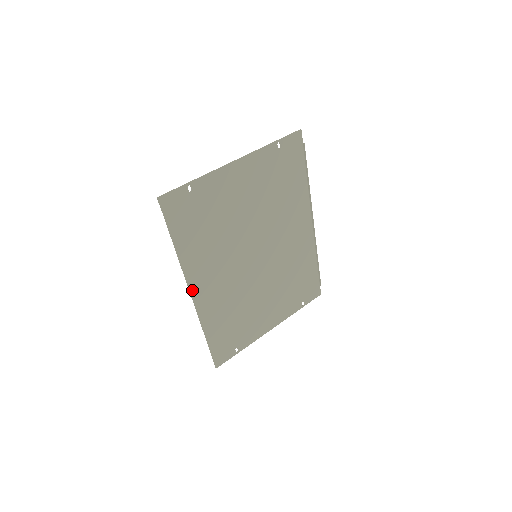
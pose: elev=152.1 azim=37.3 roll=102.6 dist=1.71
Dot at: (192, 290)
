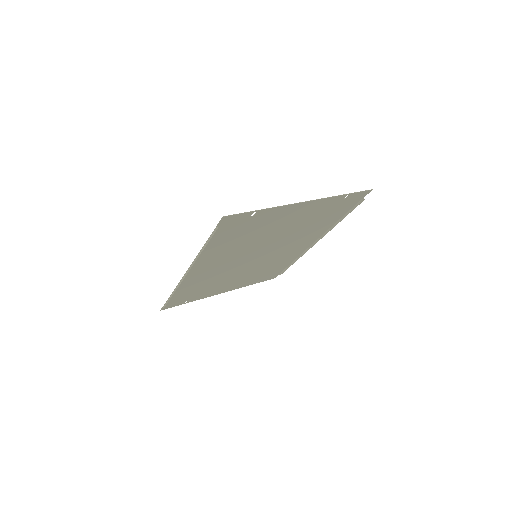
Dot at: occluded
